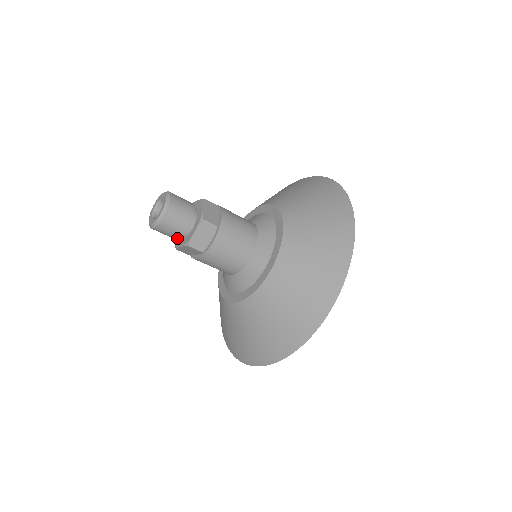
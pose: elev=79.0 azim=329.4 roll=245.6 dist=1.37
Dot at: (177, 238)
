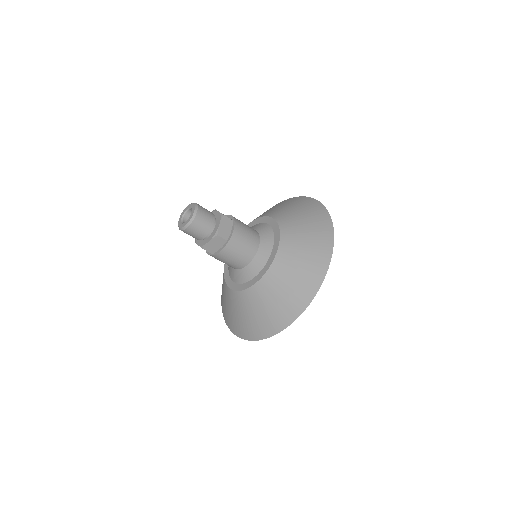
Dot at: occluded
